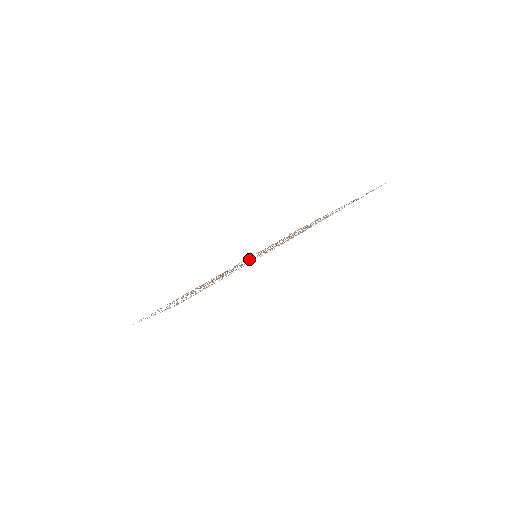
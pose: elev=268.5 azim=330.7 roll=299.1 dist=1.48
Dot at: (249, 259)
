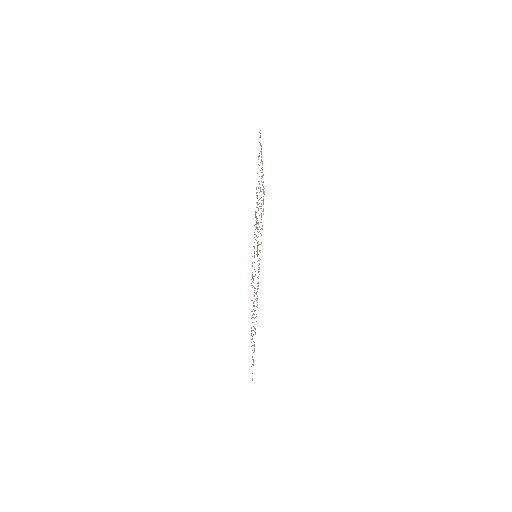
Dot at: occluded
